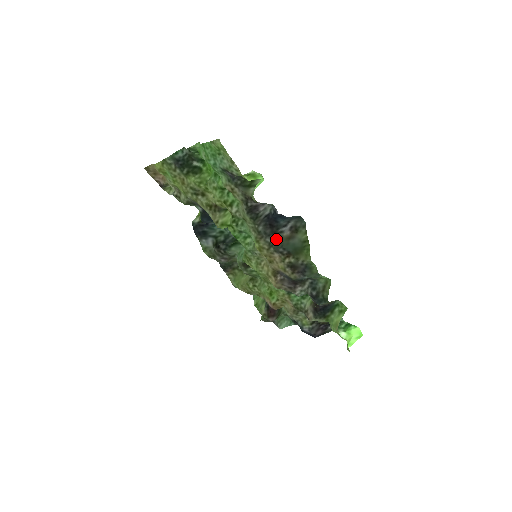
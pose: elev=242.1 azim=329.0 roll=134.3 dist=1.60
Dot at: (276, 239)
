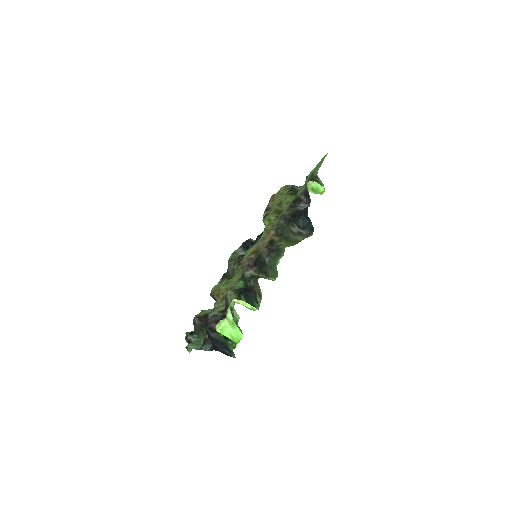
Dot at: (286, 224)
